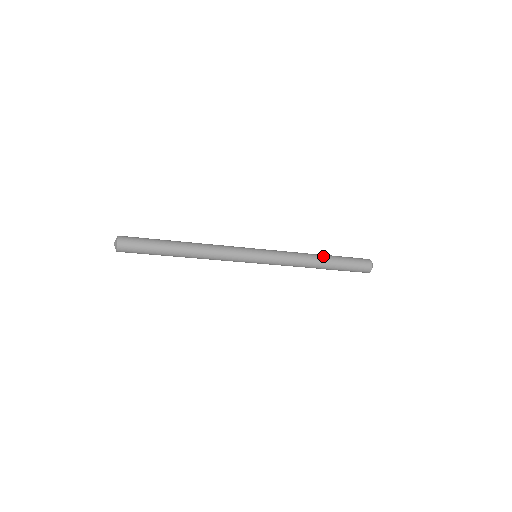
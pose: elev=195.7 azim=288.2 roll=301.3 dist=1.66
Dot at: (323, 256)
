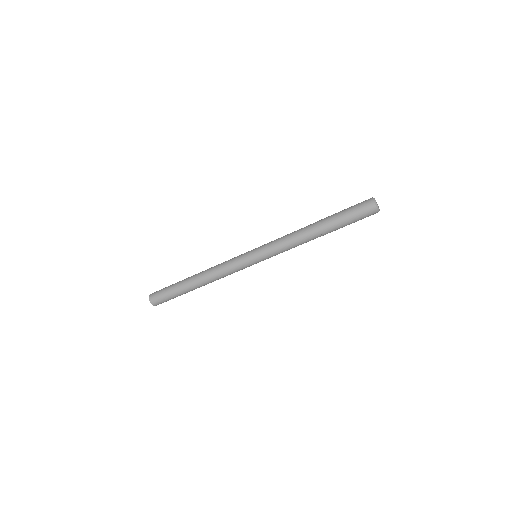
Dot at: occluded
